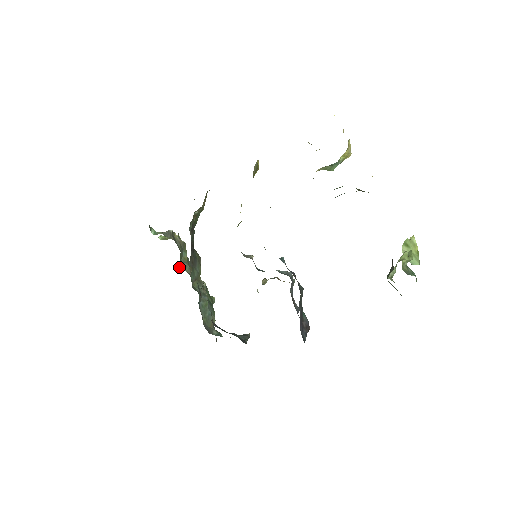
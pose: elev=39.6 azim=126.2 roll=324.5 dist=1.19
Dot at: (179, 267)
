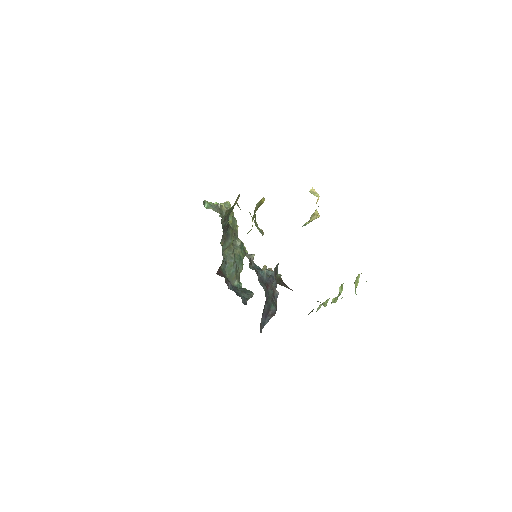
Dot at: occluded
